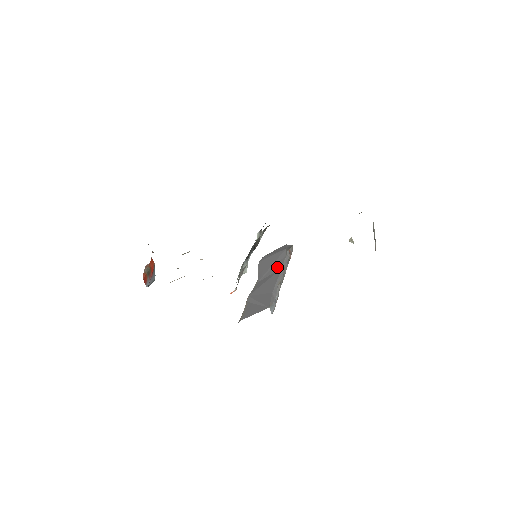
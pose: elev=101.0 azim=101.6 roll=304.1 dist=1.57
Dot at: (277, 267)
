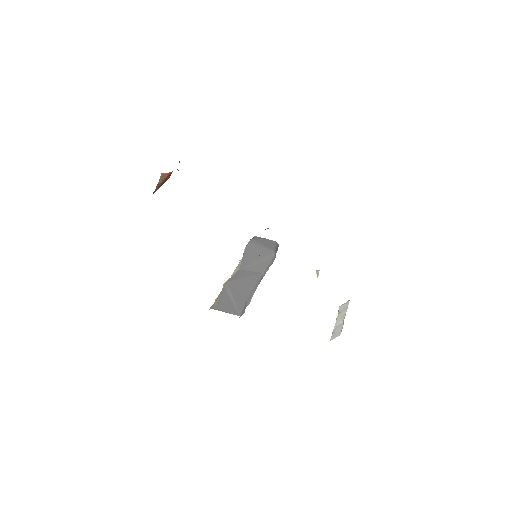
Dot at: (261, 267)
